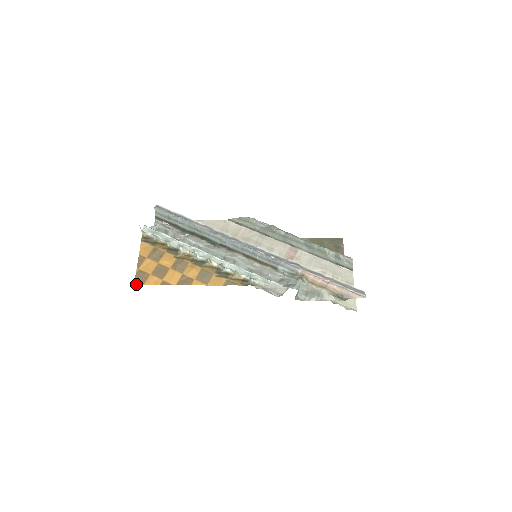
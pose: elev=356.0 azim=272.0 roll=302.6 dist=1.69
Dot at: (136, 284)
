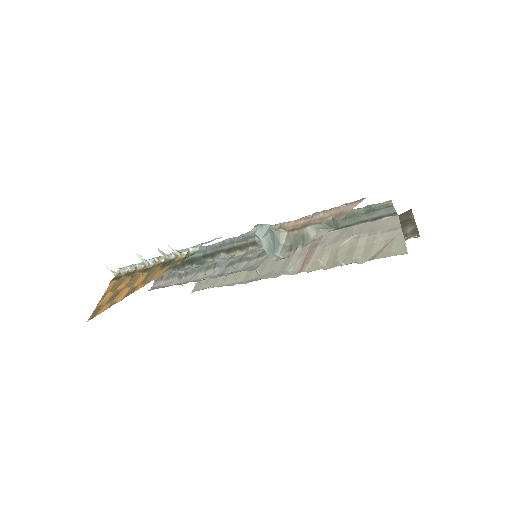
Dot at: occluded
